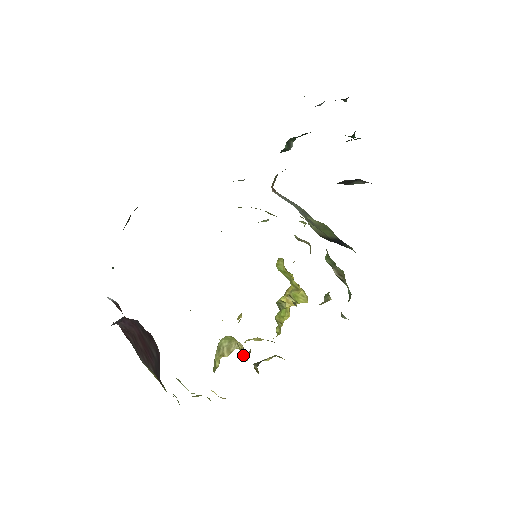
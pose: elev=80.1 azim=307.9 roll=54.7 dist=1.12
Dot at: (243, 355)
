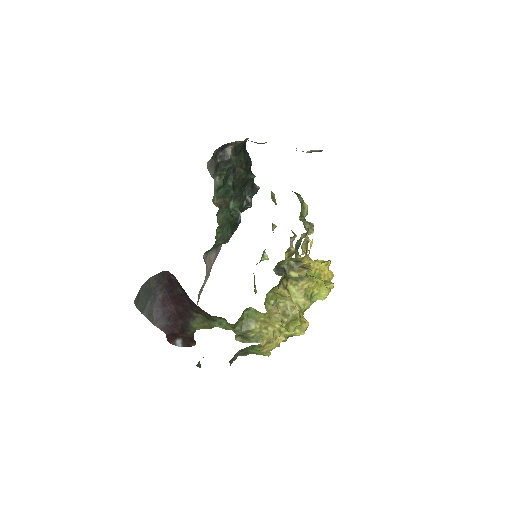
Dot at: (281, 292)
